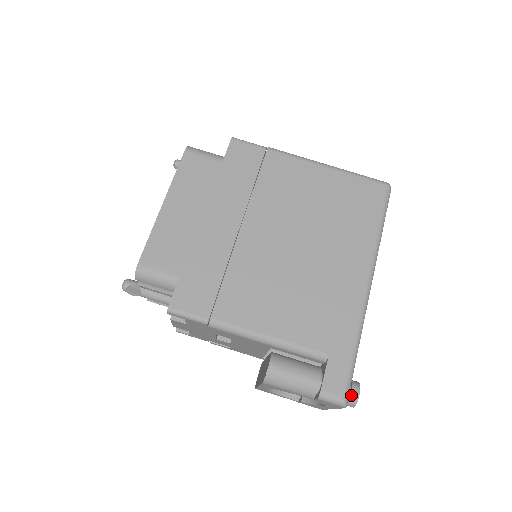
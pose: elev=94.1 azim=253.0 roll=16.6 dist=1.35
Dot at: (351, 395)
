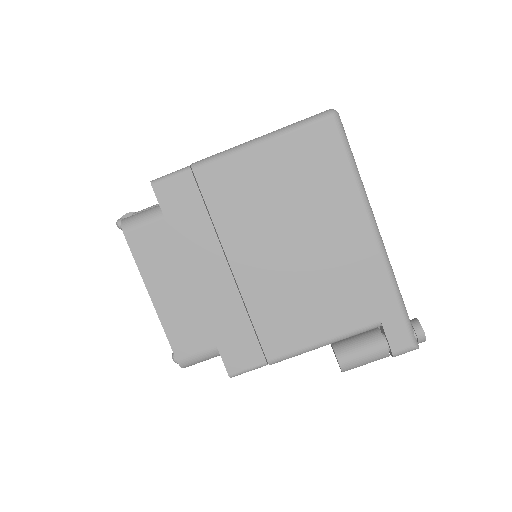
Dot at: (418, 339)
